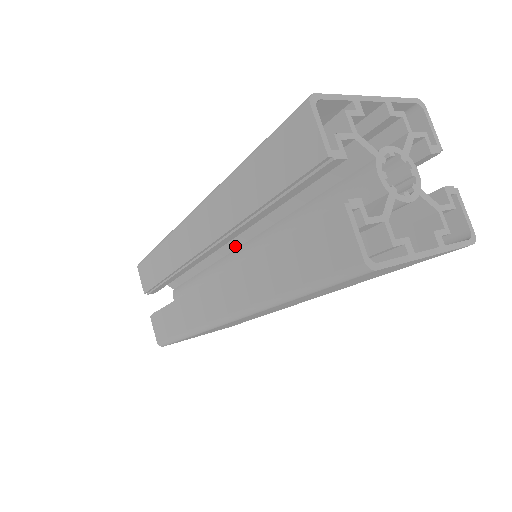
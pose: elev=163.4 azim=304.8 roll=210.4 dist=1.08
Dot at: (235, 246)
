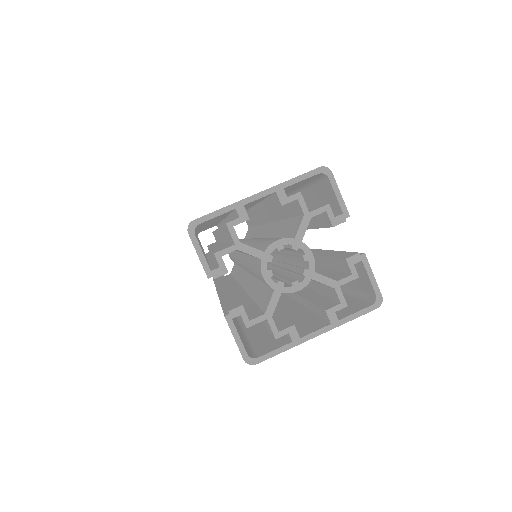
Dot at: occluded
